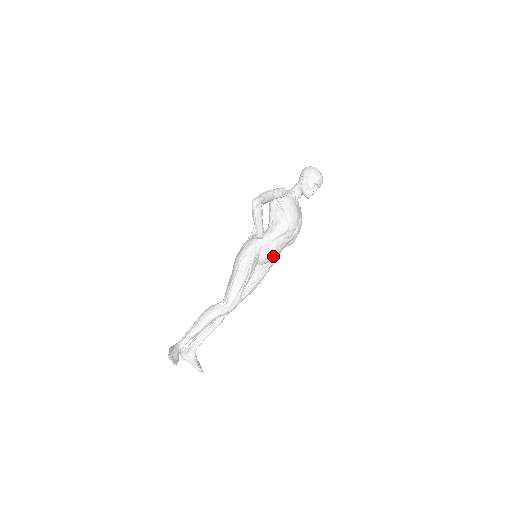
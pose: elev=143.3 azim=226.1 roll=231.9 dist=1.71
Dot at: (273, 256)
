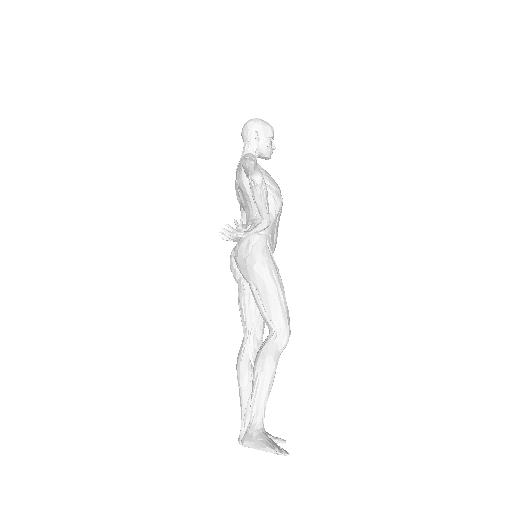
Dot at: occluded
